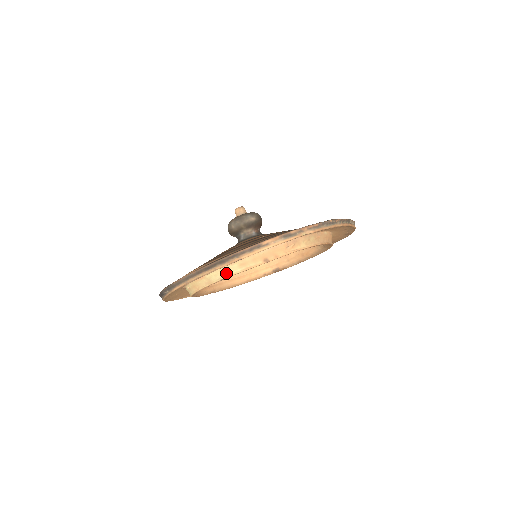
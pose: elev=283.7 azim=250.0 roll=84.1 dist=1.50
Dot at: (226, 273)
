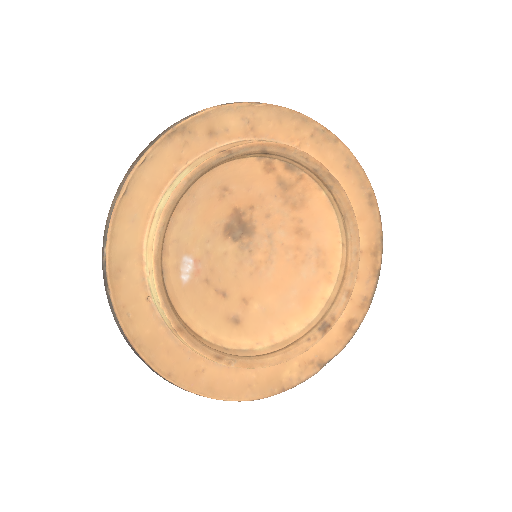
Dot at: (176, 185)
